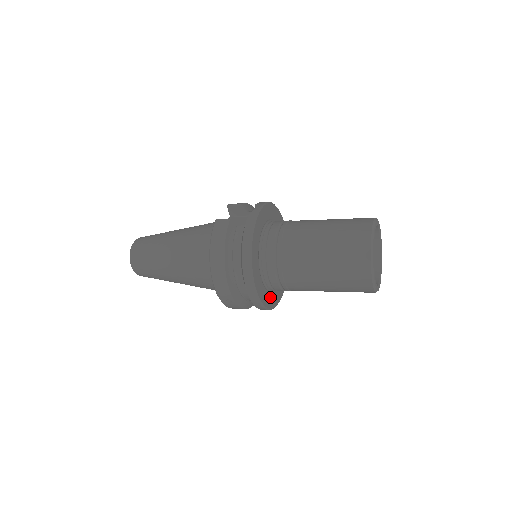
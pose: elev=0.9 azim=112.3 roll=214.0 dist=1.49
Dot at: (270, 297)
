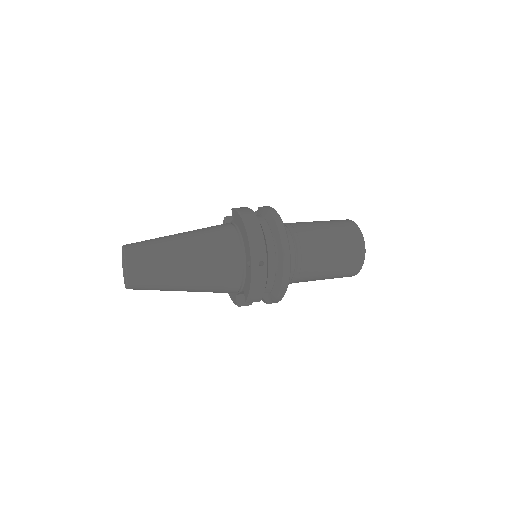
Dot at: occluded
